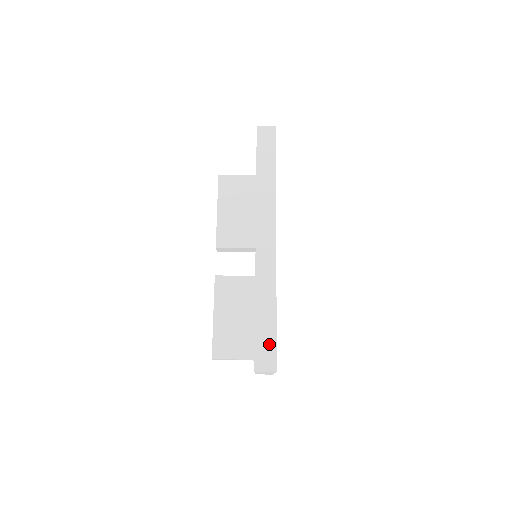
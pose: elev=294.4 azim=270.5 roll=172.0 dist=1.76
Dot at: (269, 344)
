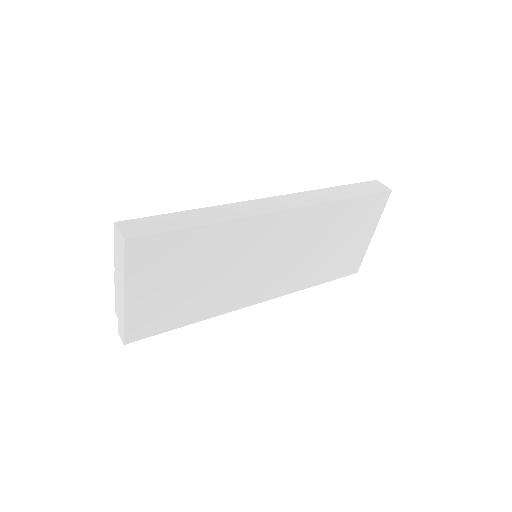
Dot at: (157, 227)
